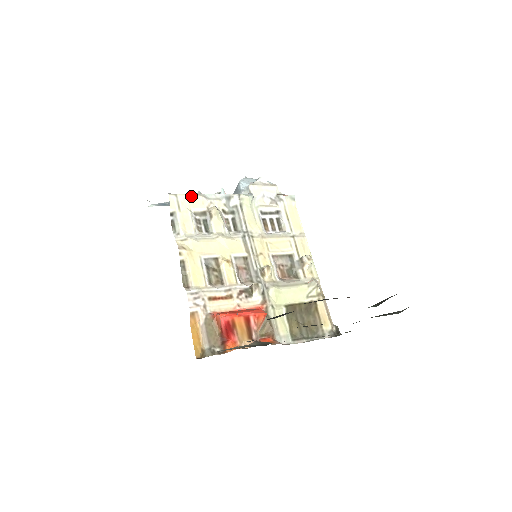
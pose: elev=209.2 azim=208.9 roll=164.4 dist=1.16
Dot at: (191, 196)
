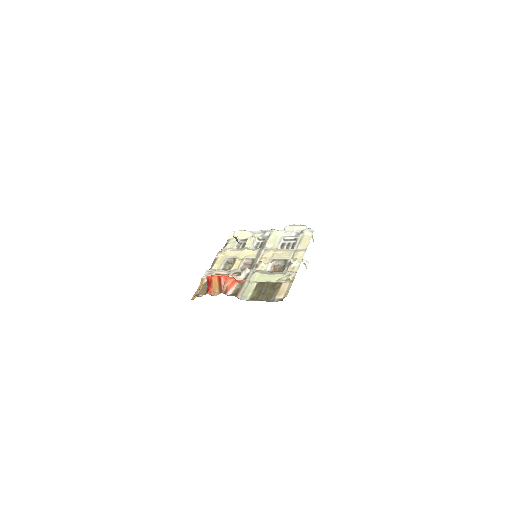
Dot at: (242, 231)
